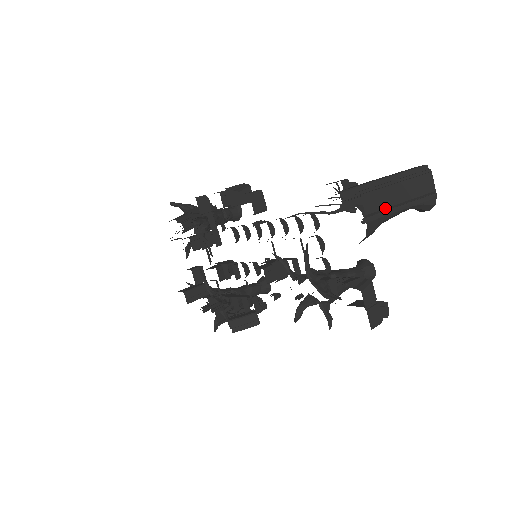
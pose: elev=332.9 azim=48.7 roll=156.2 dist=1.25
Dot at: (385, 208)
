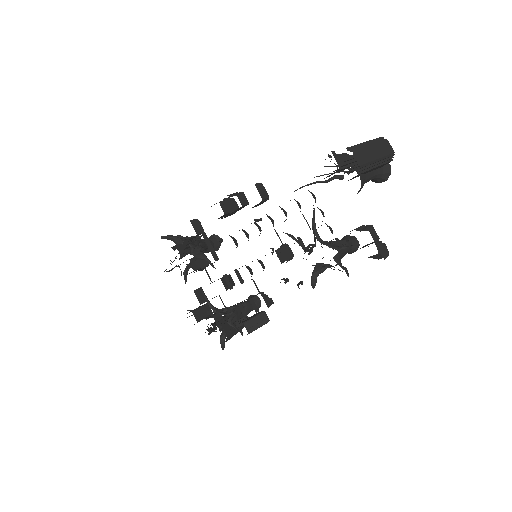
Dot at: (369, 162)
